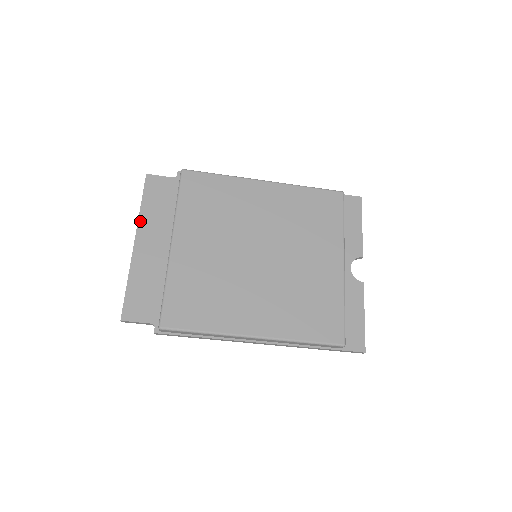
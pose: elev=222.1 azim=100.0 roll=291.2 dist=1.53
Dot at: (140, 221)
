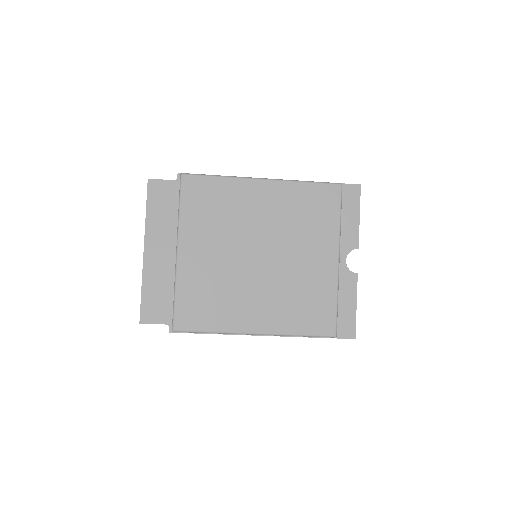
Dot at: (147, 229)
